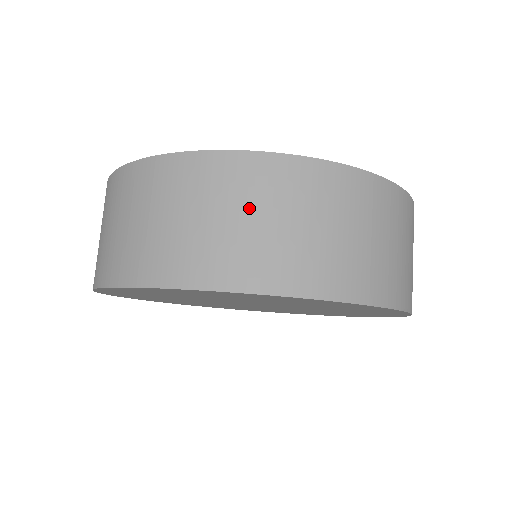
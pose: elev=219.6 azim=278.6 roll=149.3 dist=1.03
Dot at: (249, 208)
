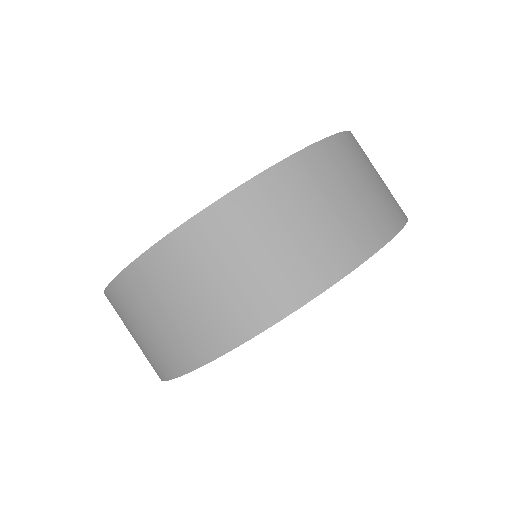
Dot at: (167, 301)
